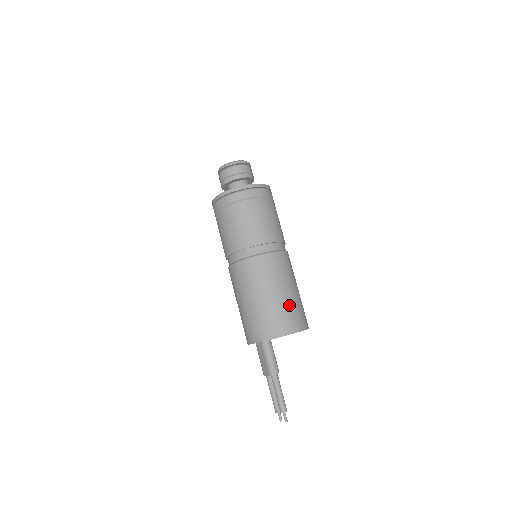
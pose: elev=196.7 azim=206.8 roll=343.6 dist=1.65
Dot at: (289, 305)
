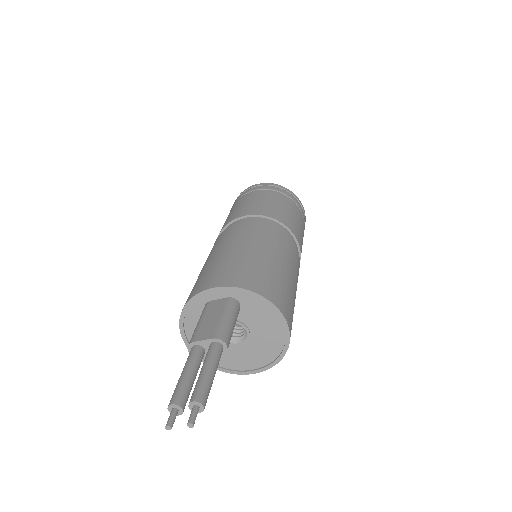
Dot at: (292, 298)
